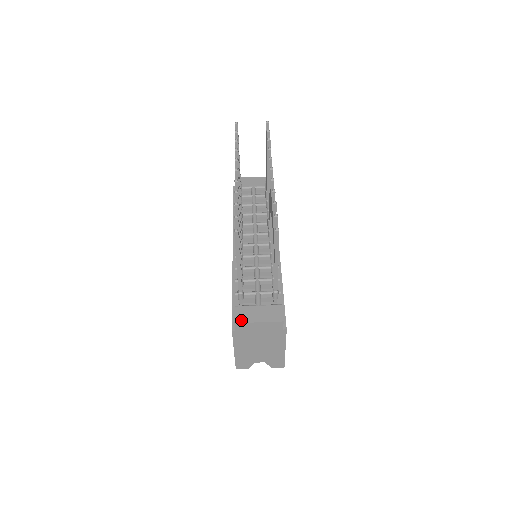
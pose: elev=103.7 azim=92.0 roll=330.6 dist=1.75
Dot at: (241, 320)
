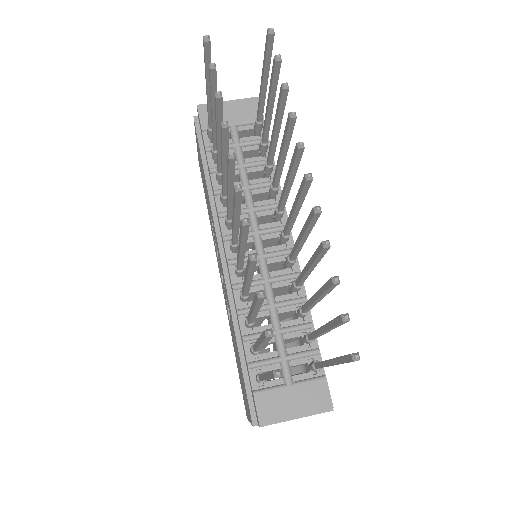
Dot at: (268, 420)
